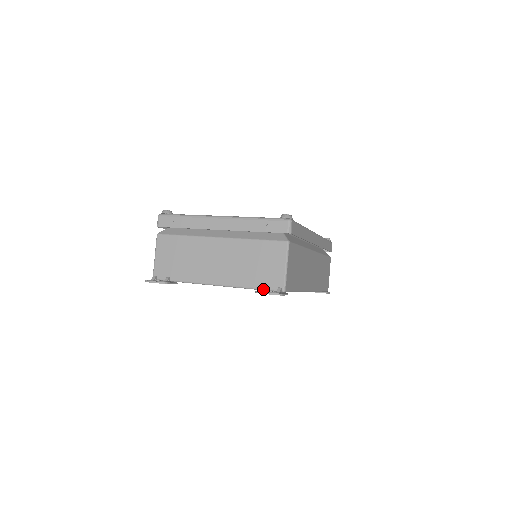
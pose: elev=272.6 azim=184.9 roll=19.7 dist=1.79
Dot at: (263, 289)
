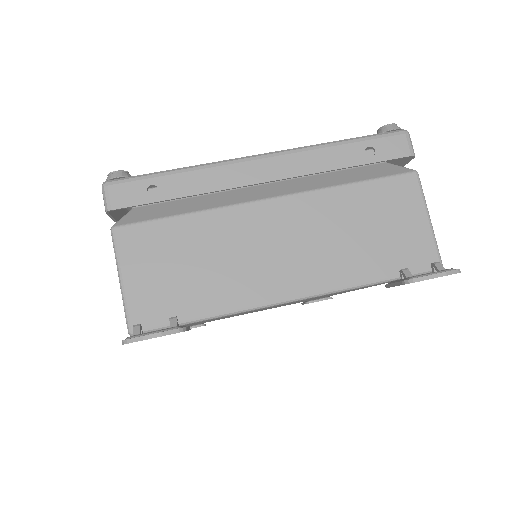
Dot at: (409, 274)
